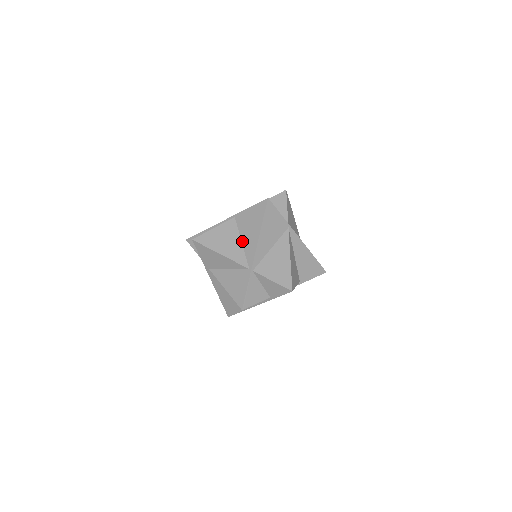
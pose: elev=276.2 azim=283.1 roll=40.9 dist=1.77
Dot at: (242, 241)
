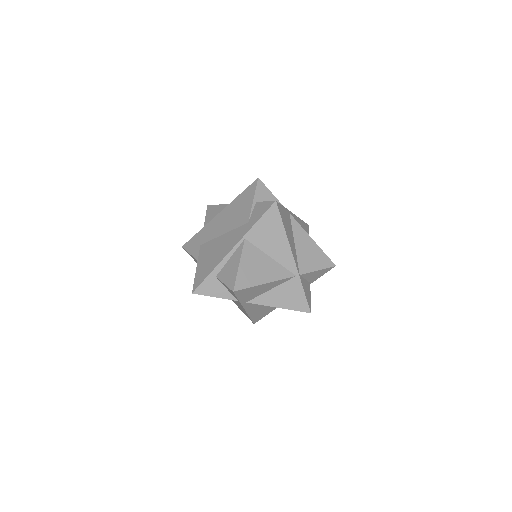
Dot at: (271, 256)
